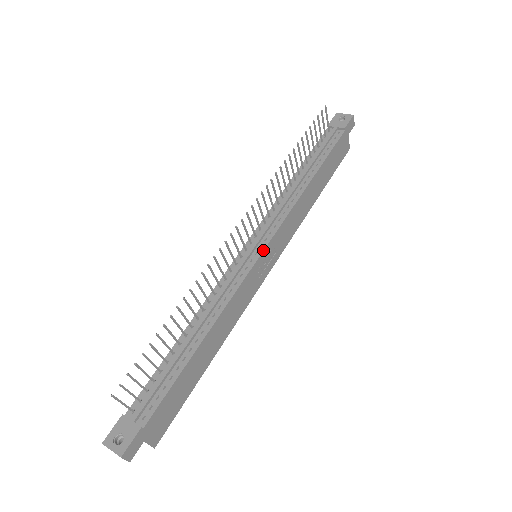
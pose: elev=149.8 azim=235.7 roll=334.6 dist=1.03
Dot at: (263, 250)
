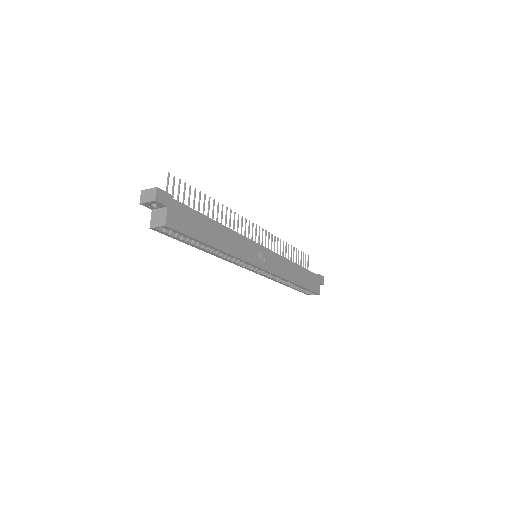
Dot at: occluded
